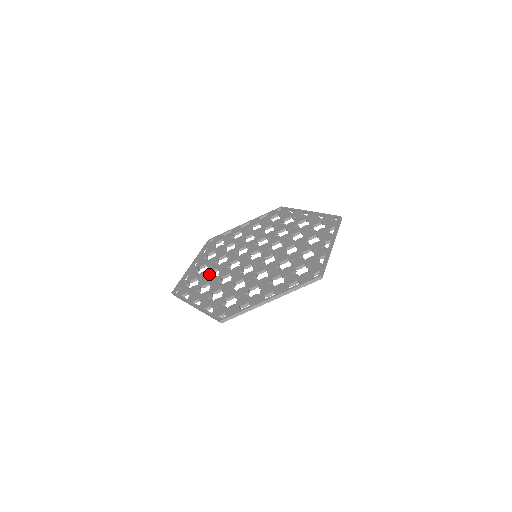
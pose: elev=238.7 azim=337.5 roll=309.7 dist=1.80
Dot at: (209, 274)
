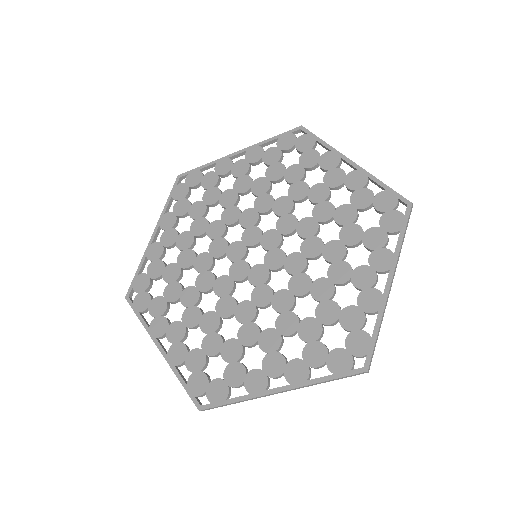
Dot at: (181, 274)
